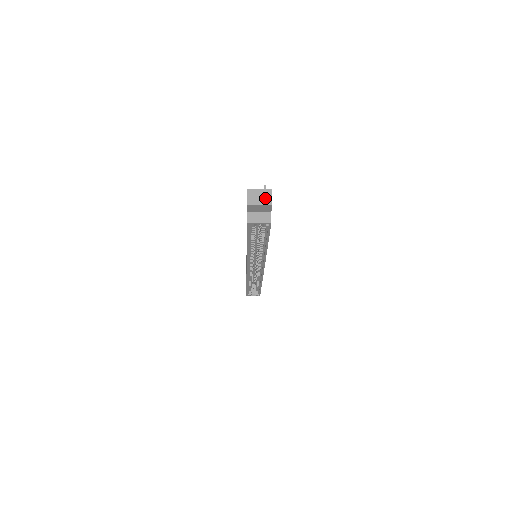
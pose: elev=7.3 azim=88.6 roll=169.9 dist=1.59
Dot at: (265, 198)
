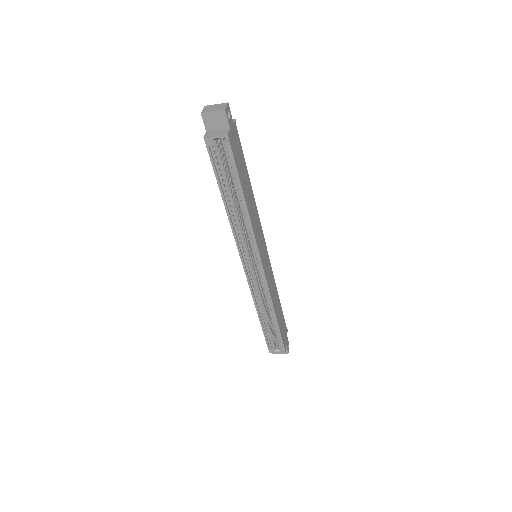
Dot at: (219, 107)
